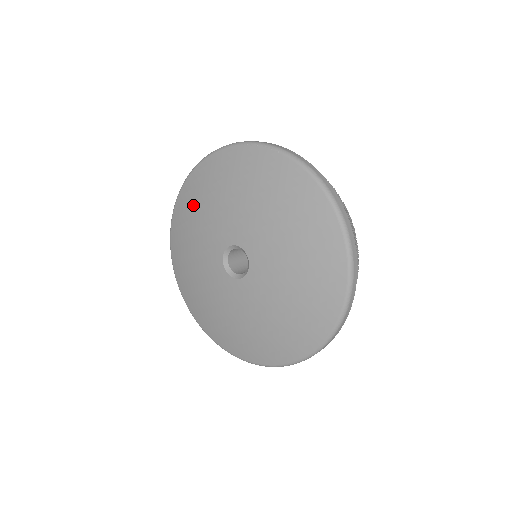
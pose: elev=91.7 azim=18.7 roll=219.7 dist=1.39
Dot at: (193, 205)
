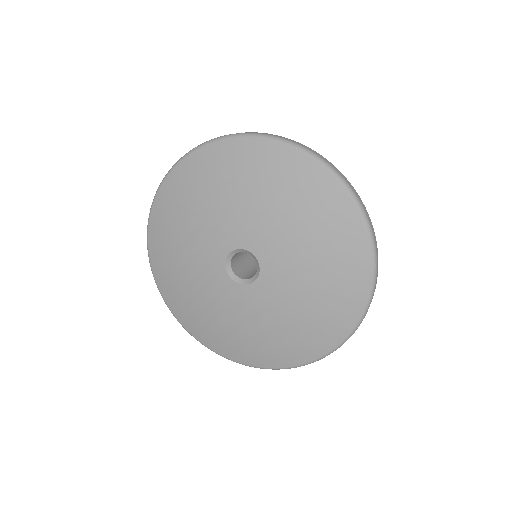
Dot at: (227, 175)
